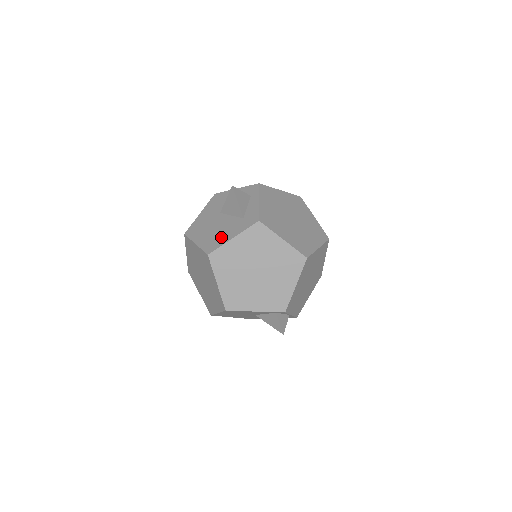
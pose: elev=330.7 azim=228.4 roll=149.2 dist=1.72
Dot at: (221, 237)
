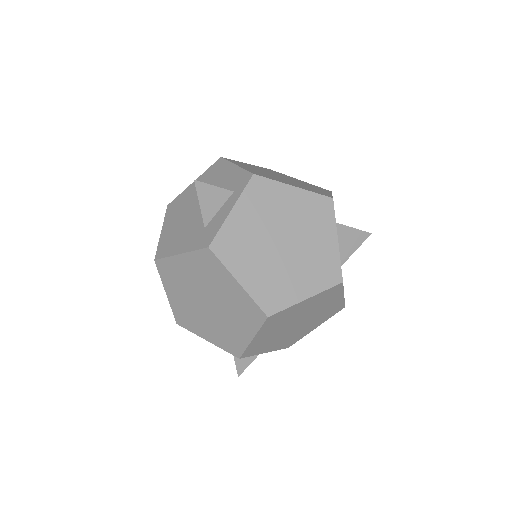
Dot at: (175, 242)
